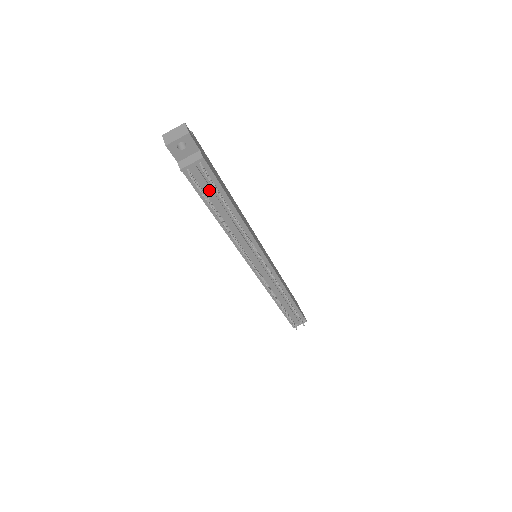
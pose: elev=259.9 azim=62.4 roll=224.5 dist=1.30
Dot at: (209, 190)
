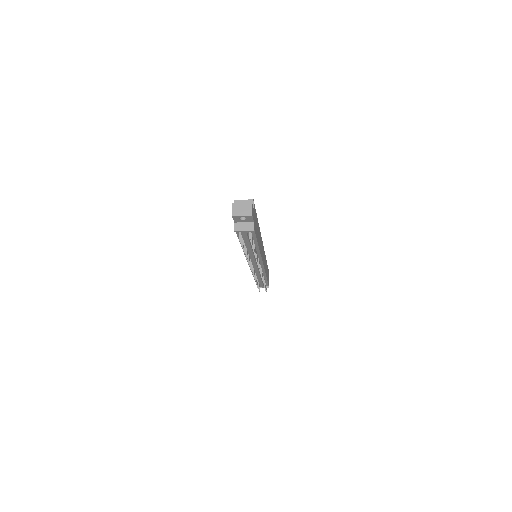
Dot at: (247, 240)
